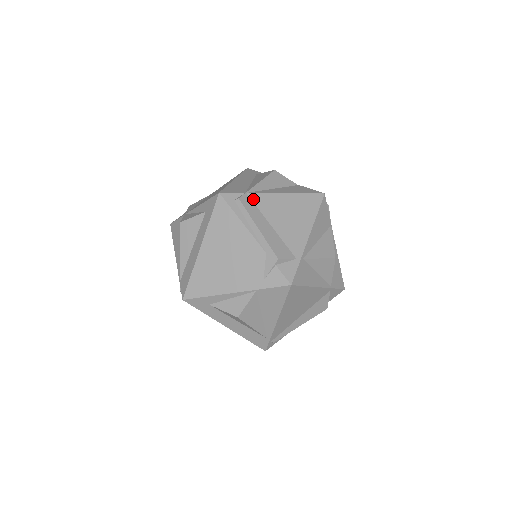
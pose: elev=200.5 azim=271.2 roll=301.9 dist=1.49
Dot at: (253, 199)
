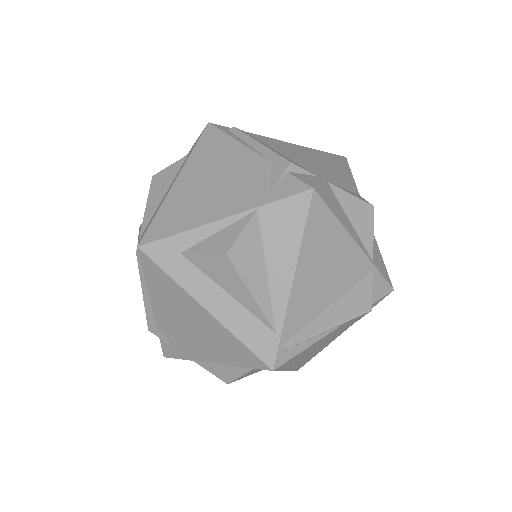
Dot at: (253, 136)
